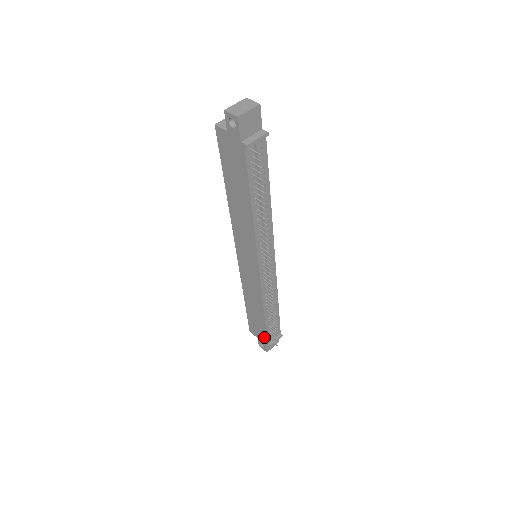
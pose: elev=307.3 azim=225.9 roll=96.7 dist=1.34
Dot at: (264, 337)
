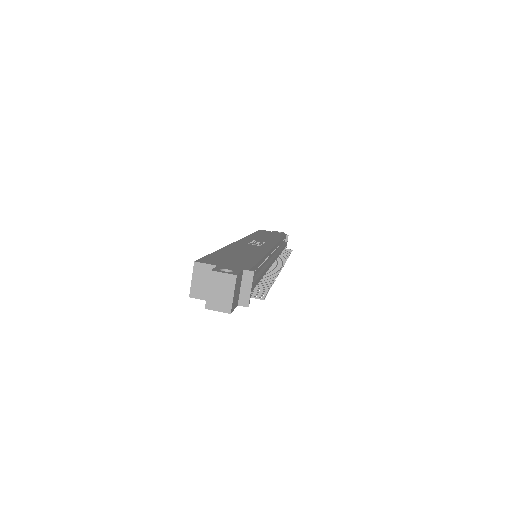
Dot at: occluded
